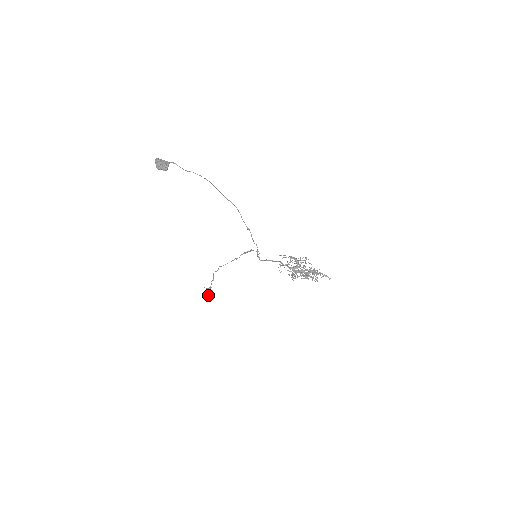
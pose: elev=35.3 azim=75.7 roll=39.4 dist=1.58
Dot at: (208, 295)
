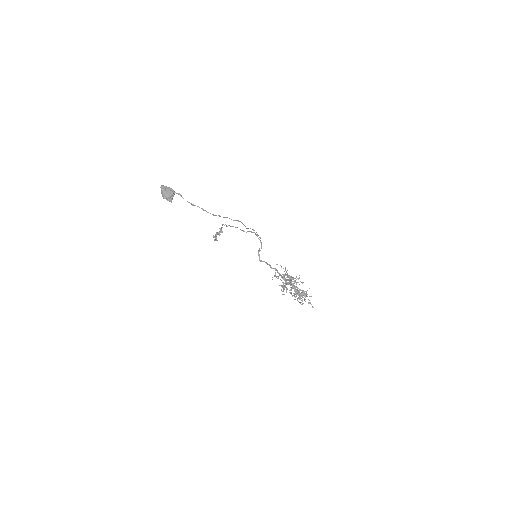
Dot at: (217, 240)
